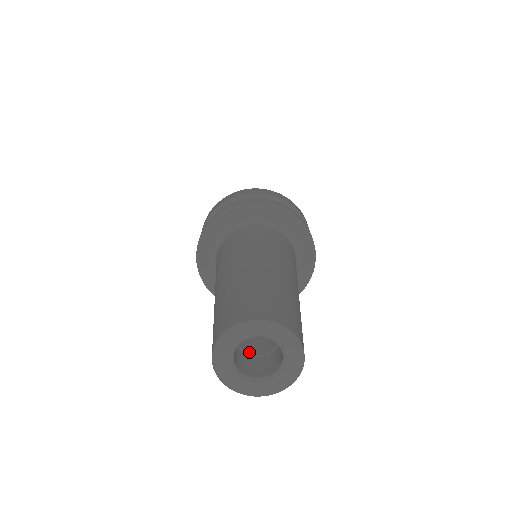
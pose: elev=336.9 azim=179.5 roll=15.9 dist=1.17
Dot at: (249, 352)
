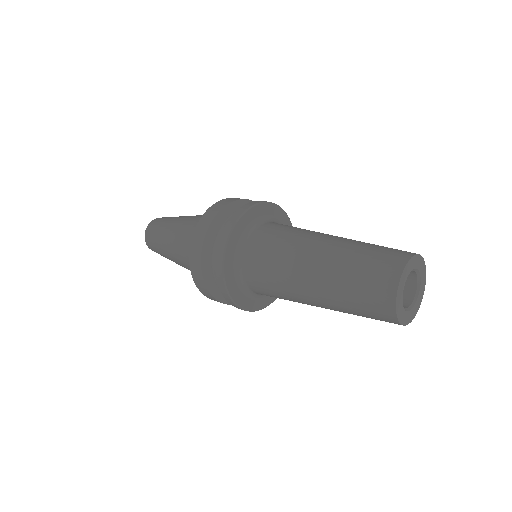
Dot at: occluded
